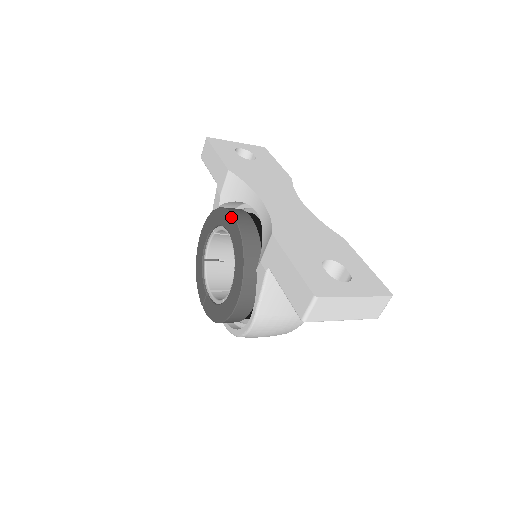
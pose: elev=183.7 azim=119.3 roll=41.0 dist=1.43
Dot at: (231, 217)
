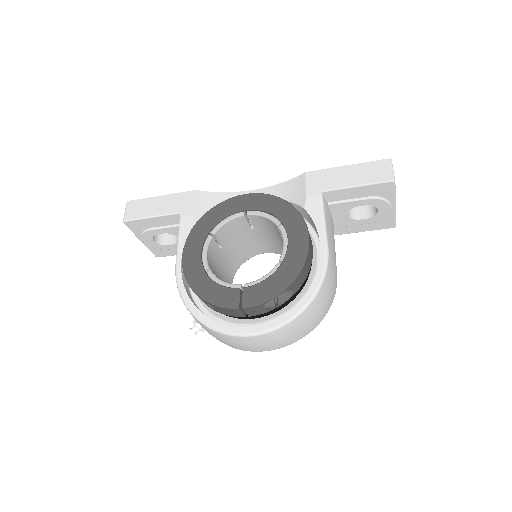
Dot at: (241, 197)
